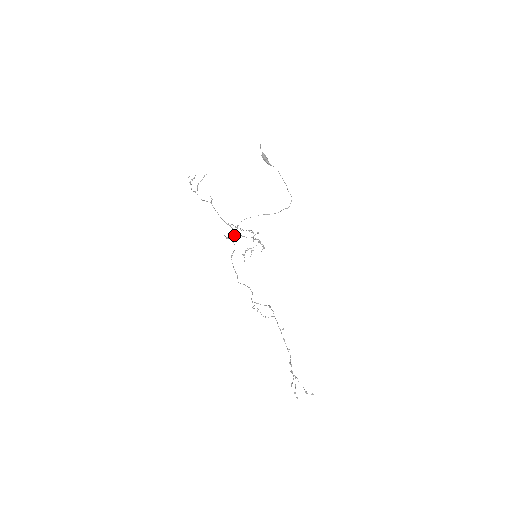
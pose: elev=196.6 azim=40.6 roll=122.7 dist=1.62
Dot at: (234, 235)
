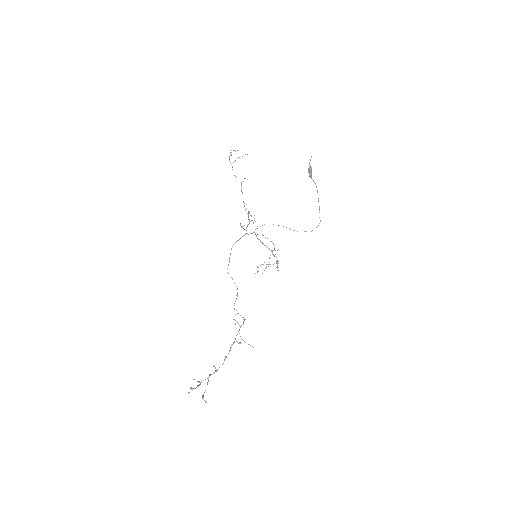
Dot at: (247, 225)
